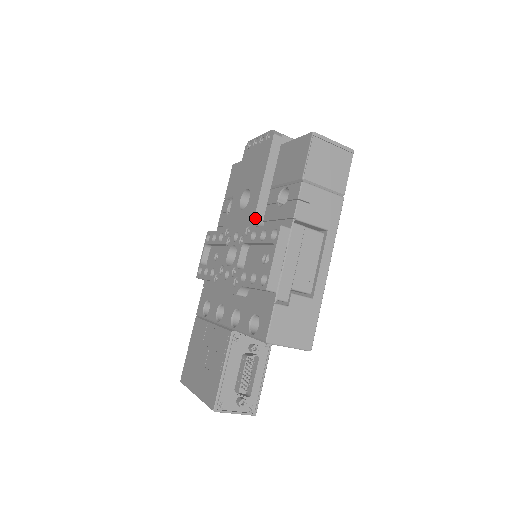
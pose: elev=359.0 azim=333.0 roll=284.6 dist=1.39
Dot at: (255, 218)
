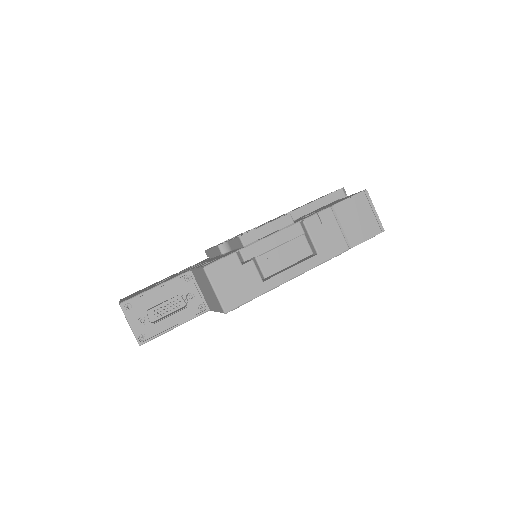
Dot at: occluded
